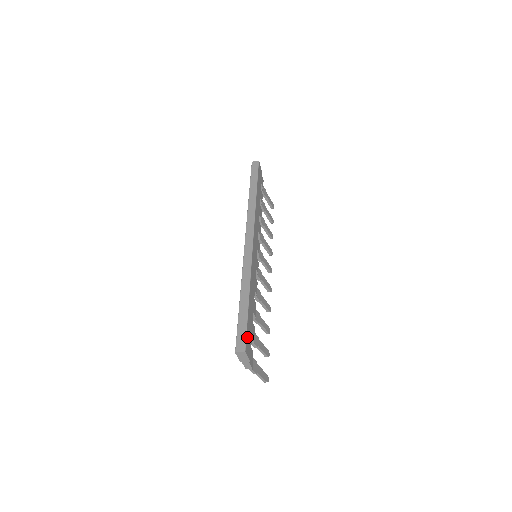
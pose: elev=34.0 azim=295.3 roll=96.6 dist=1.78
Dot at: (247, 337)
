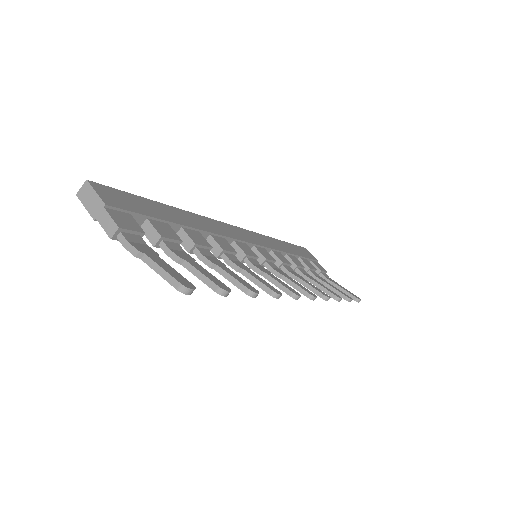
Dot at: (117, 193)
